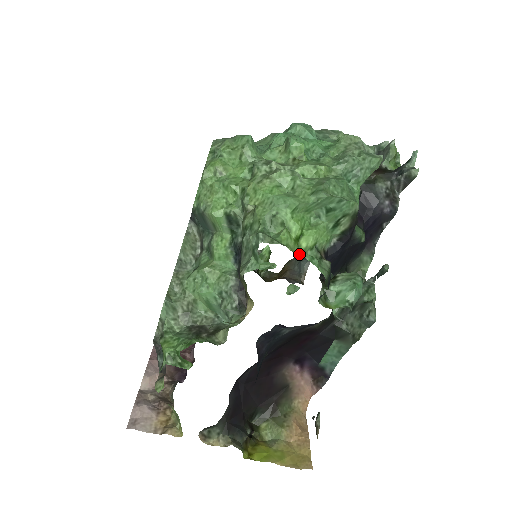
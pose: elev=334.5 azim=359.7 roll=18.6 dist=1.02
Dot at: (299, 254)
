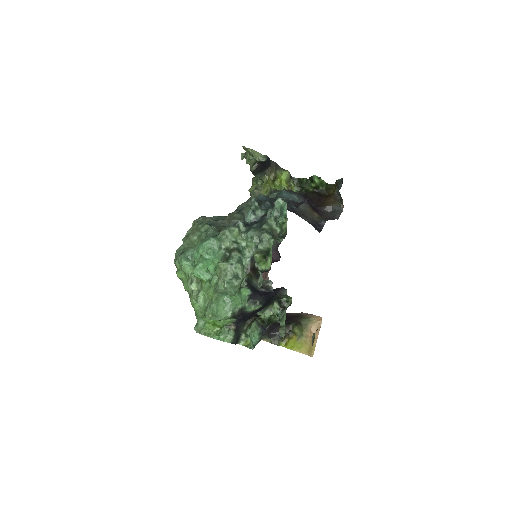
Dot at: (219, 328)
